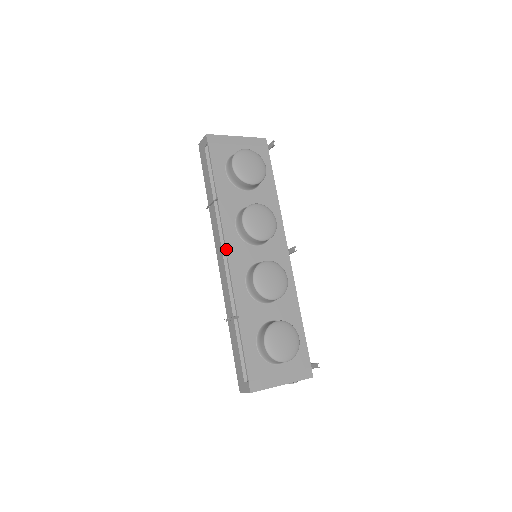
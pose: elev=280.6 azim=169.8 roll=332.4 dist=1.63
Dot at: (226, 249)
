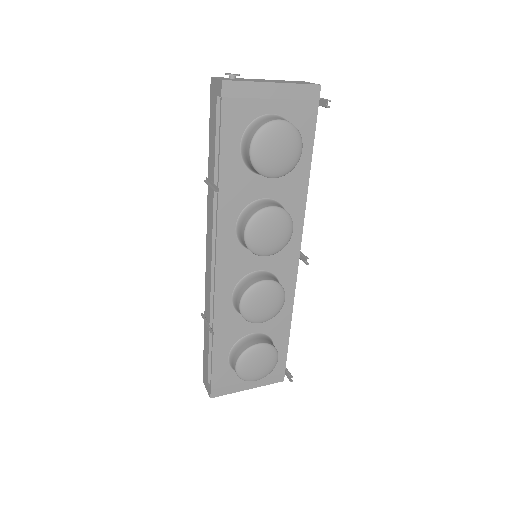
Dot at: (216, 257)
